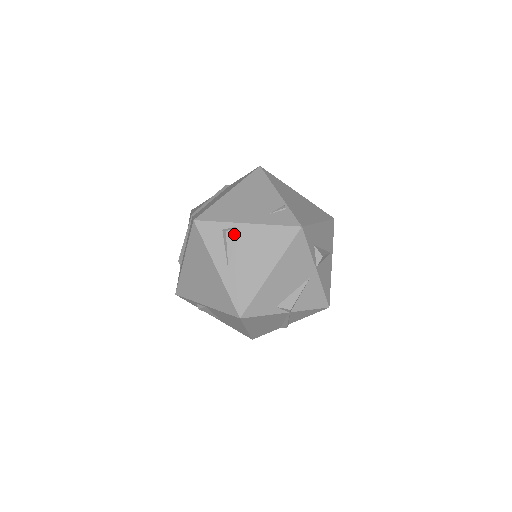
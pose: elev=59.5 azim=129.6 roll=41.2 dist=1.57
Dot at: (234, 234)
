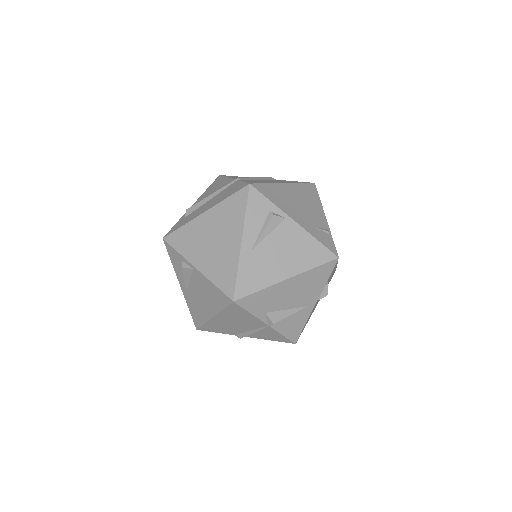
Dot at: (278, 222)
